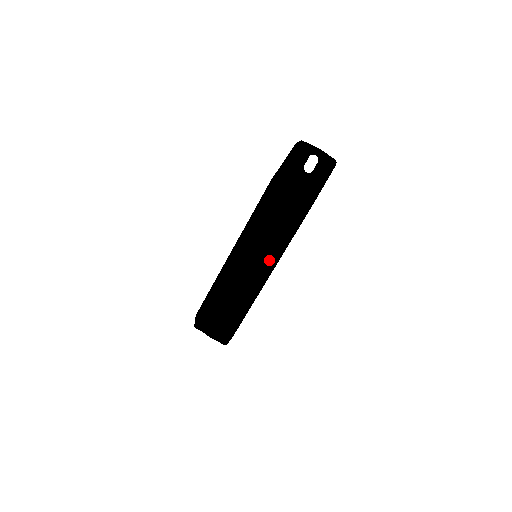
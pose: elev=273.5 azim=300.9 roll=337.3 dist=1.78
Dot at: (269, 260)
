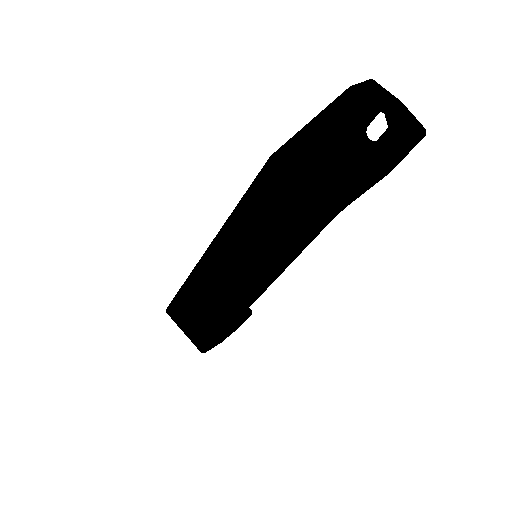
Dot at: (254, 279)
